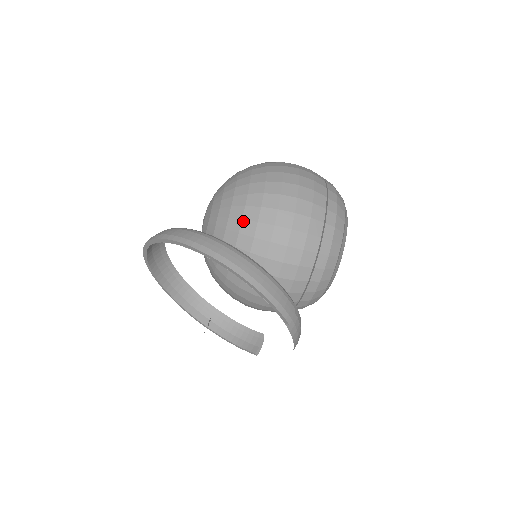
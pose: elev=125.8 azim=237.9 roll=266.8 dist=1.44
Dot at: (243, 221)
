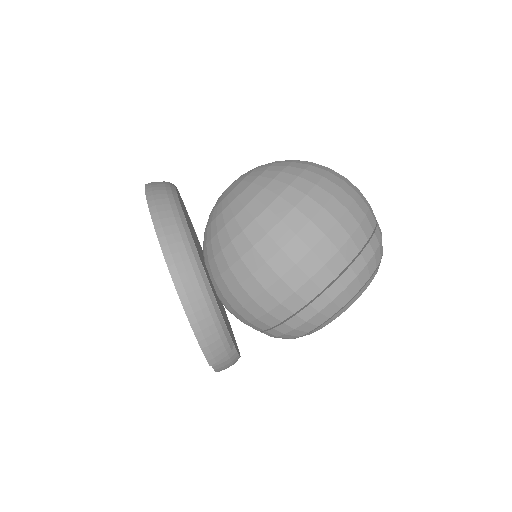
Dot at: (242, 233)
